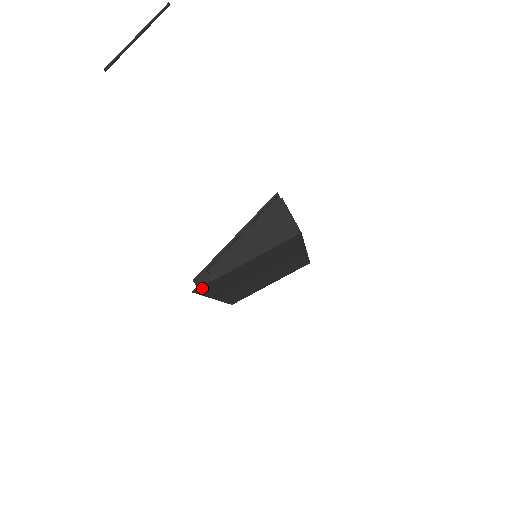
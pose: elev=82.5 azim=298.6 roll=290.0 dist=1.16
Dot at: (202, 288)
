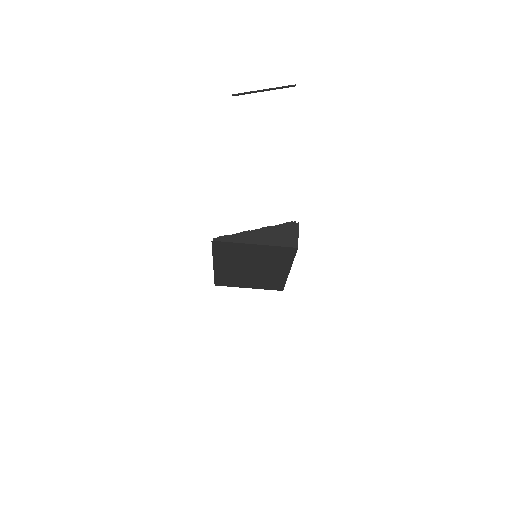
Dot at: (218, 244)
